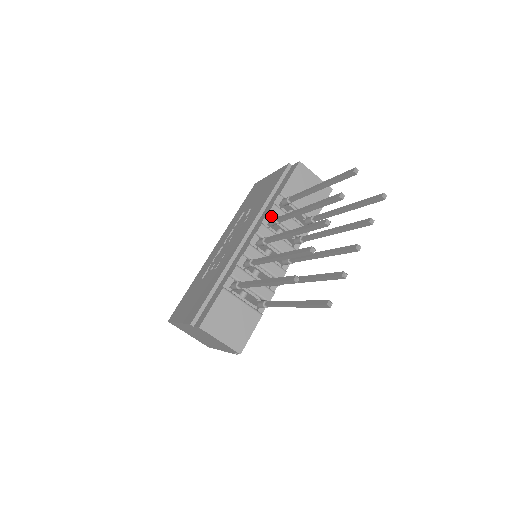
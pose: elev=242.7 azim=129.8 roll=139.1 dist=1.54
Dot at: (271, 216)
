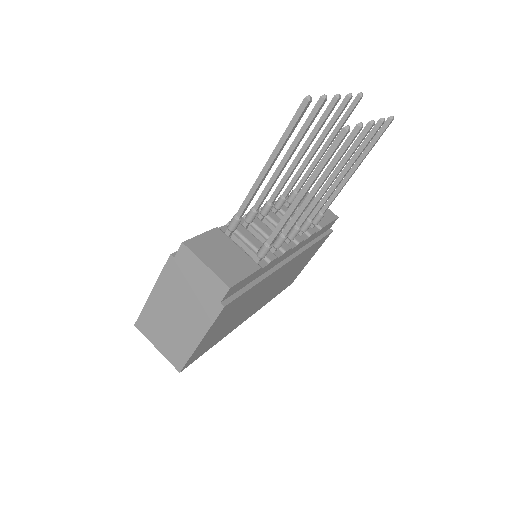
Dot at: occluded
